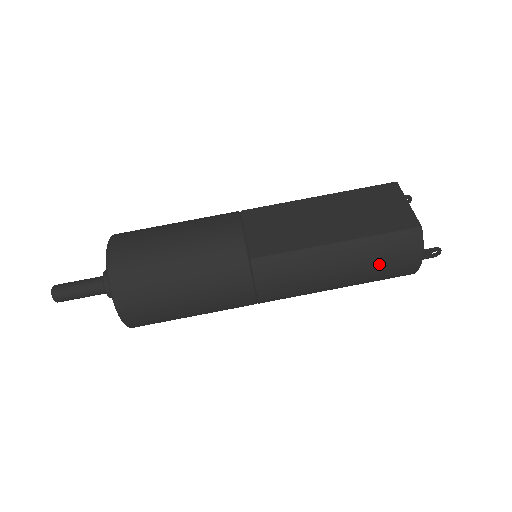
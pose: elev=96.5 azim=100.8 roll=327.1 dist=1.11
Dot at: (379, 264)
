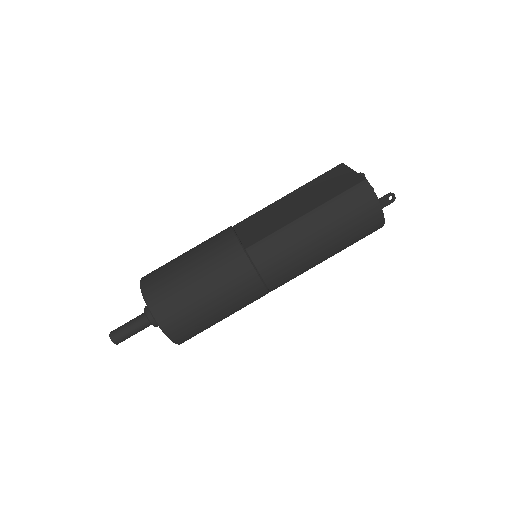
Dot at: (347, 219)
